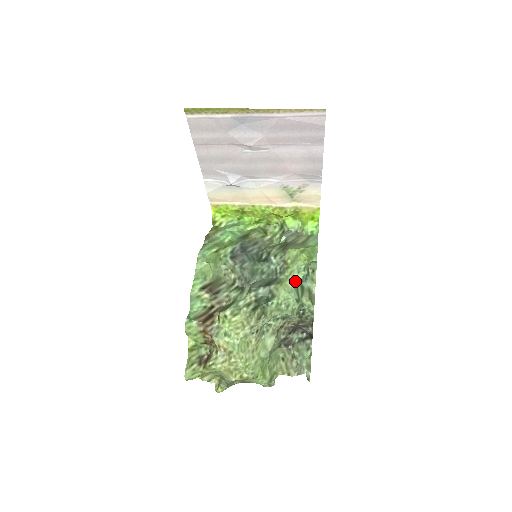
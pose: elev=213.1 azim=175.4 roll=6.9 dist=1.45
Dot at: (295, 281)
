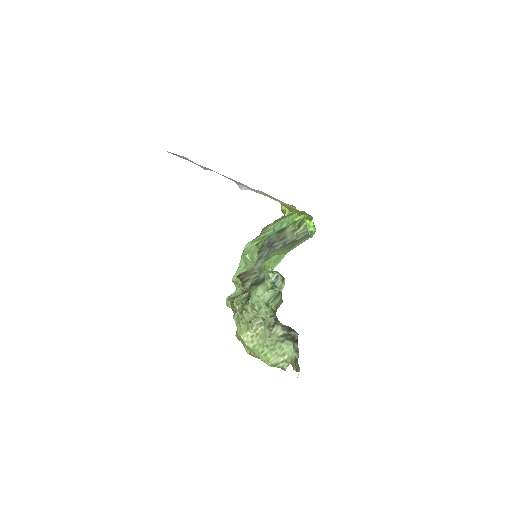
Dot at: (265, 286)
